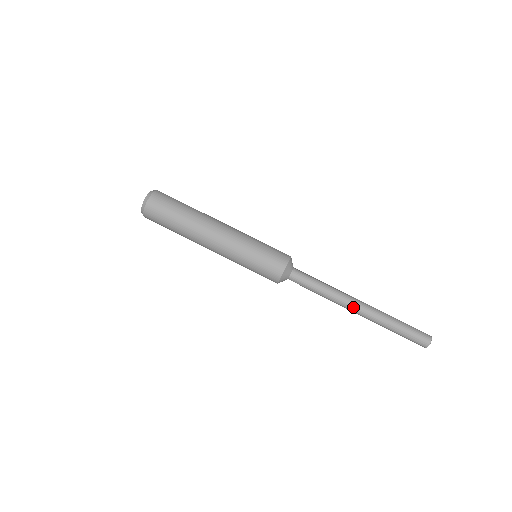
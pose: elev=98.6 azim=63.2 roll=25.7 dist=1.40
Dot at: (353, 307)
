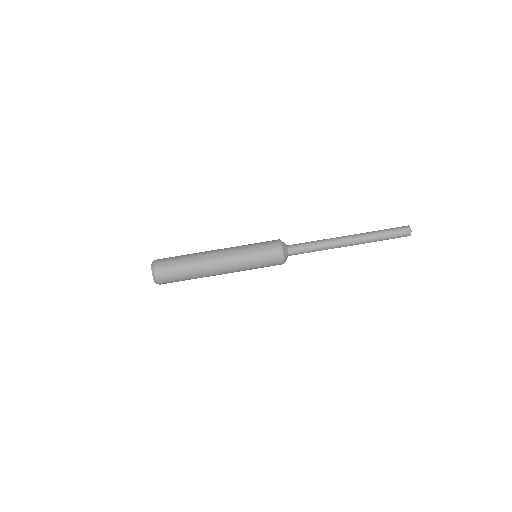
Dot at: (345, 243)
